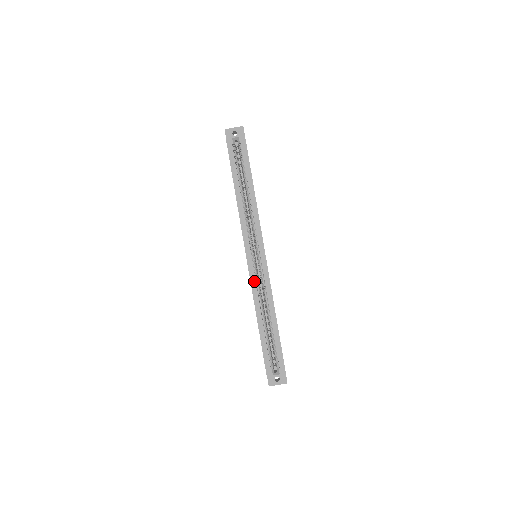
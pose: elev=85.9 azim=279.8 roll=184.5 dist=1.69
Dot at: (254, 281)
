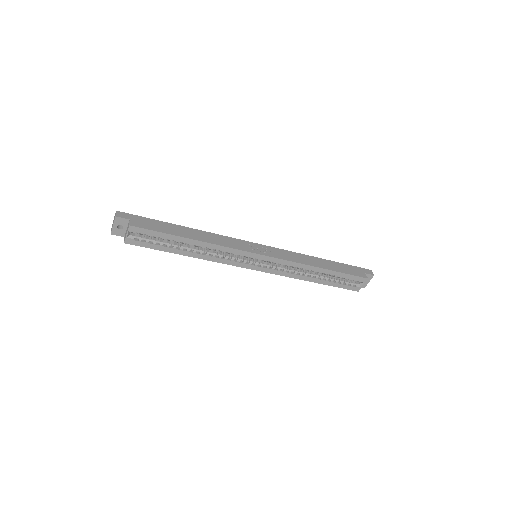
Dot at: (278, 272)
